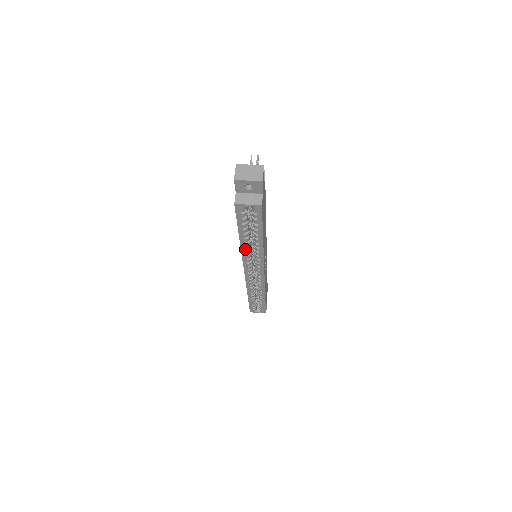
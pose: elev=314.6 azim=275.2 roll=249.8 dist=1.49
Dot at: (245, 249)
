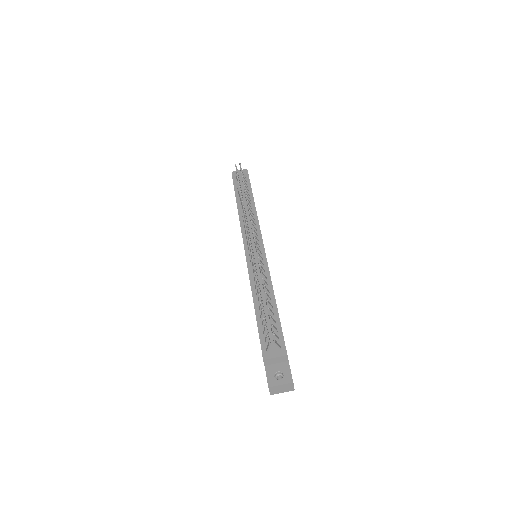
Dot at: occluded
